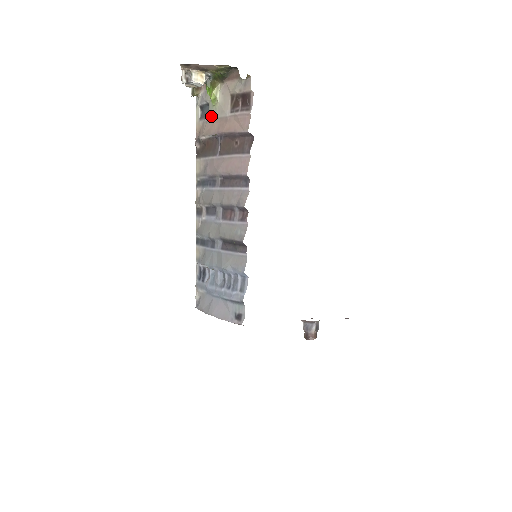
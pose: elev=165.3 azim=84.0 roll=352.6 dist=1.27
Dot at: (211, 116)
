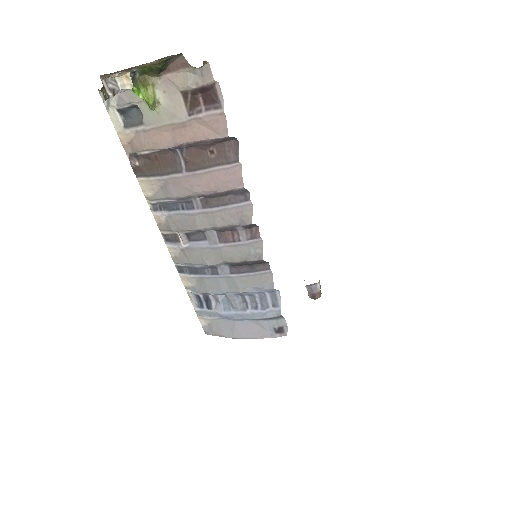
Dot at: (152, 124)
